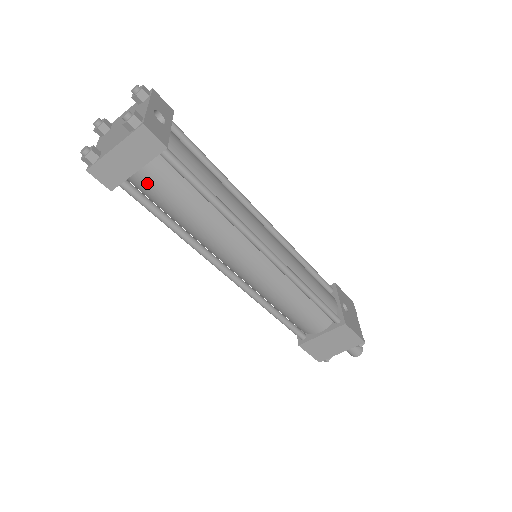
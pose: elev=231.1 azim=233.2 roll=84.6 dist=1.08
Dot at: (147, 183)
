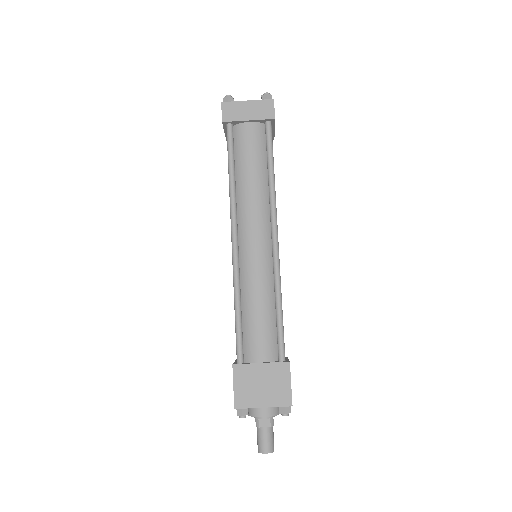
Dot at: (244, 134)
